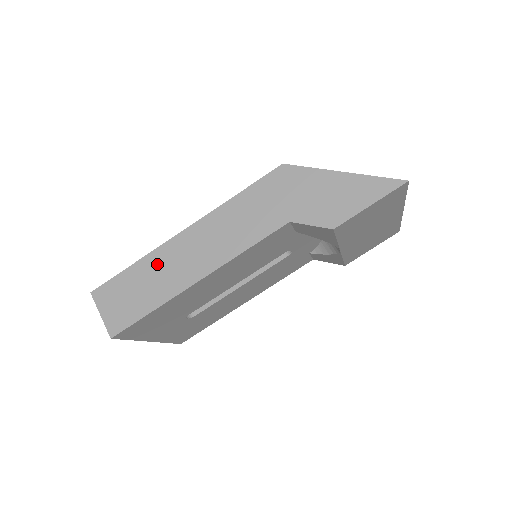
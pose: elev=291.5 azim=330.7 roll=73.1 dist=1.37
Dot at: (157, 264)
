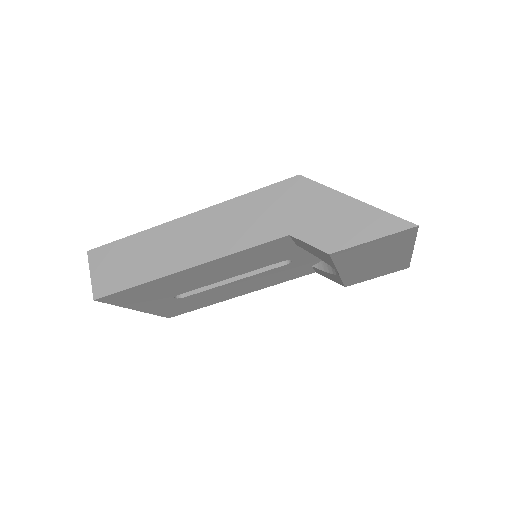
Dot at: (154, 241)
